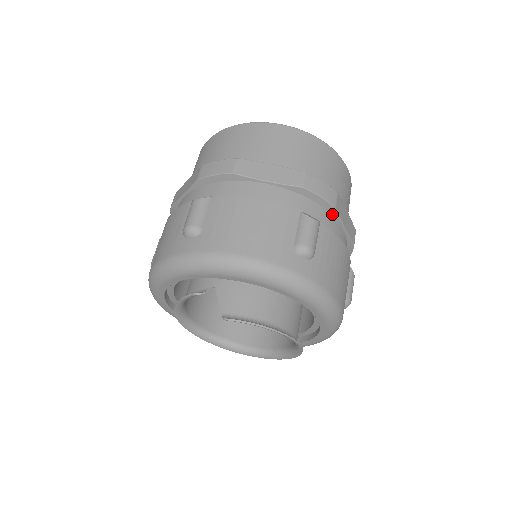
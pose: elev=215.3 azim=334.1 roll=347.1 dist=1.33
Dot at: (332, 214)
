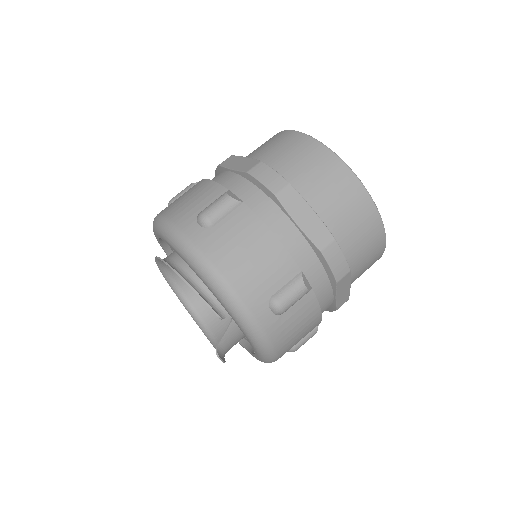
Dot at: occluded
